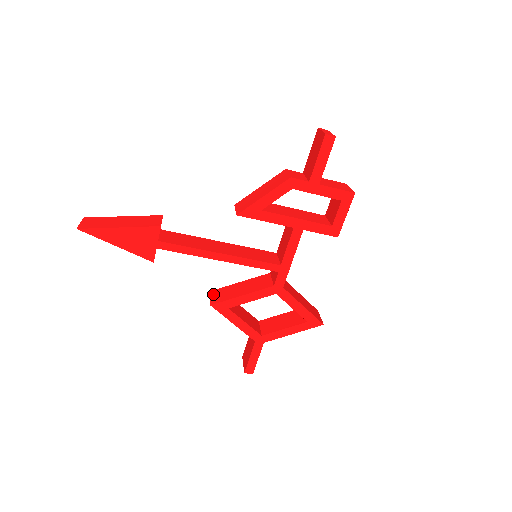
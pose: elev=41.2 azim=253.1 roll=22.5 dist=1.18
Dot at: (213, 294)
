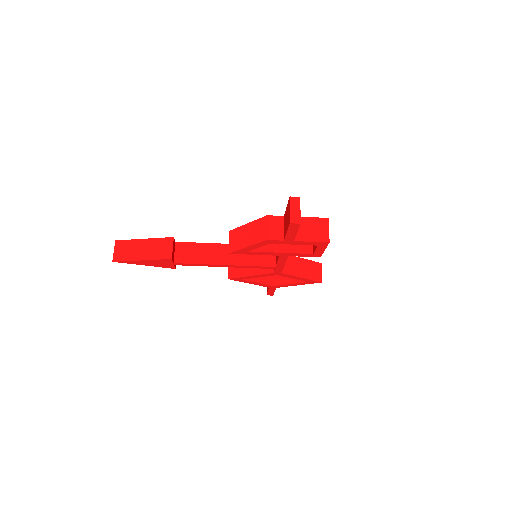
Dot at: occluded
